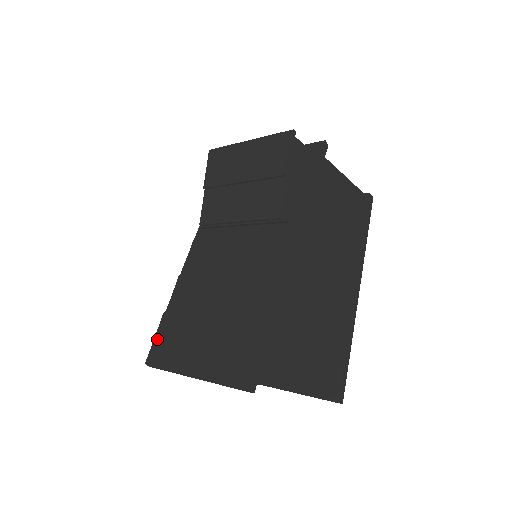
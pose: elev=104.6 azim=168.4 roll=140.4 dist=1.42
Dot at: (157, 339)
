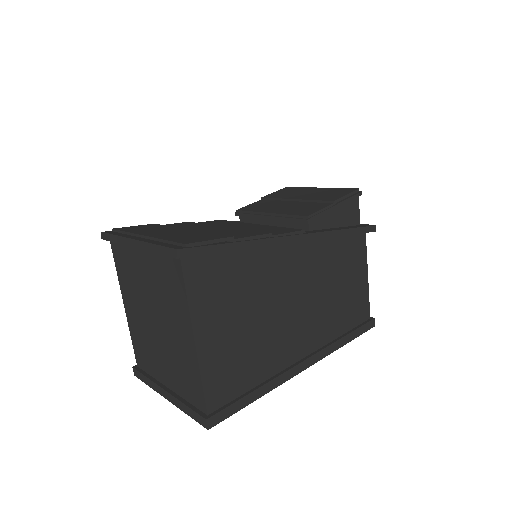
Dot at: (130, 227)
